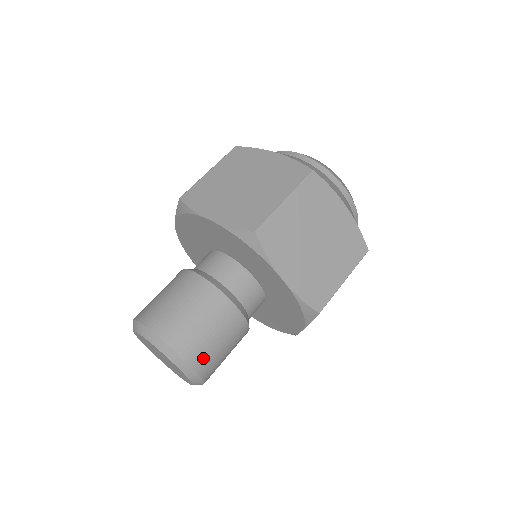
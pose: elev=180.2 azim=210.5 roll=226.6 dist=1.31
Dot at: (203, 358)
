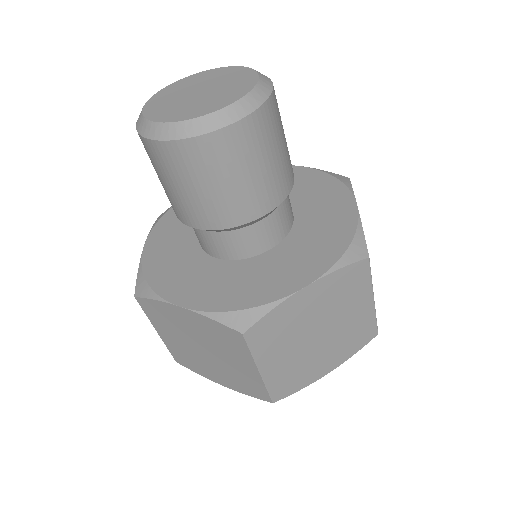
Dot at: (276, 114)
